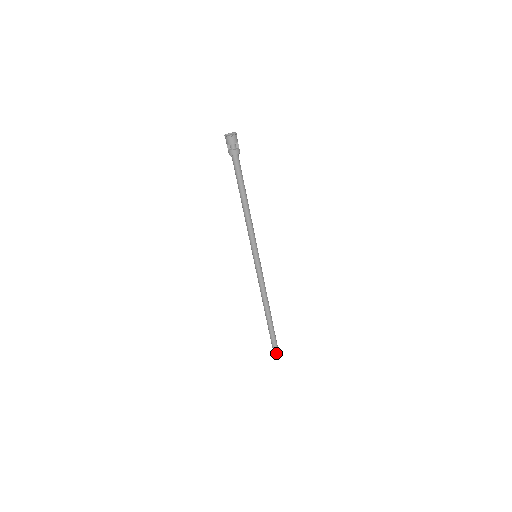
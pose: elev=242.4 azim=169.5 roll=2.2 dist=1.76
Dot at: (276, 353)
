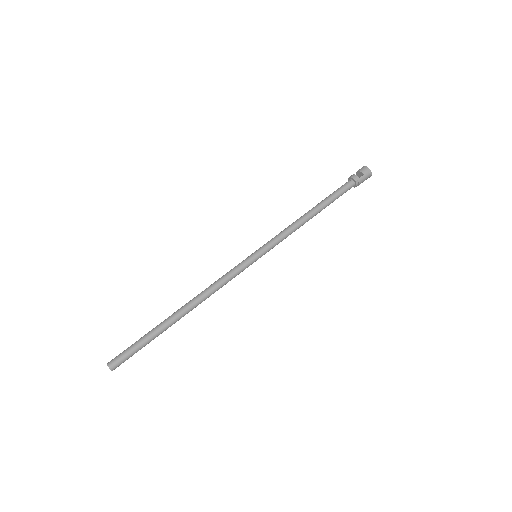
Dot at: (114, 359)
